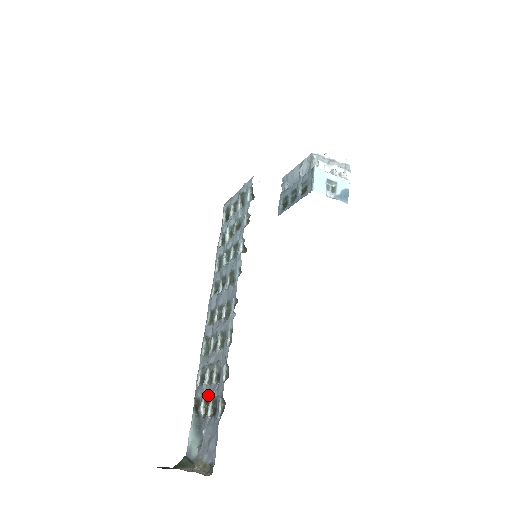
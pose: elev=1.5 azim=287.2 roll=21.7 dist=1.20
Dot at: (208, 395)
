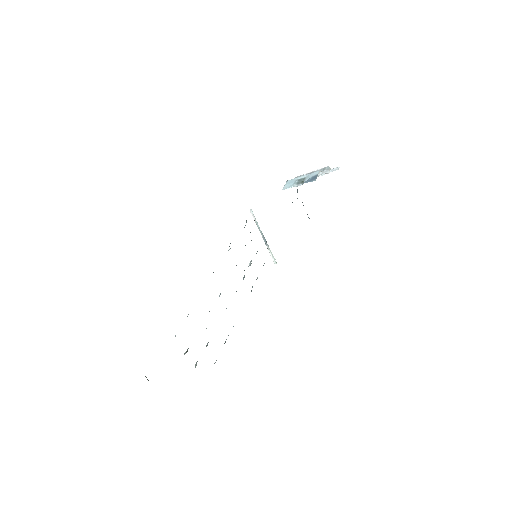
Dot at: occluded
